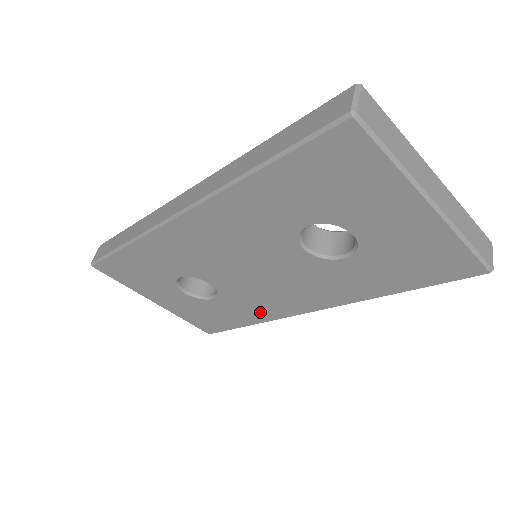
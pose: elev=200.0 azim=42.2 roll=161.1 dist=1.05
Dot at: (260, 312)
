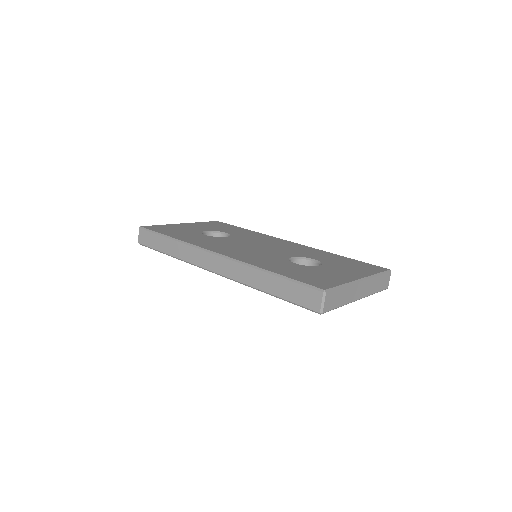
Dot at: occluded
